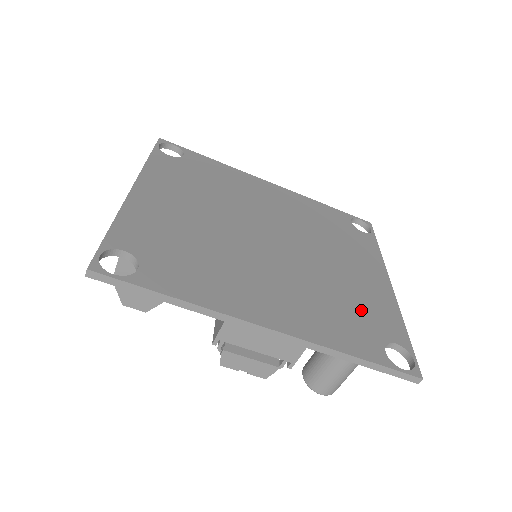
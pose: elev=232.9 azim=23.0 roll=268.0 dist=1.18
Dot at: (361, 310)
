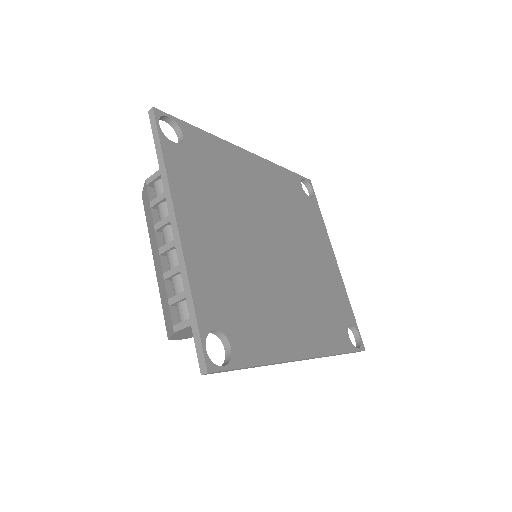
Dot at: (332, 302)
